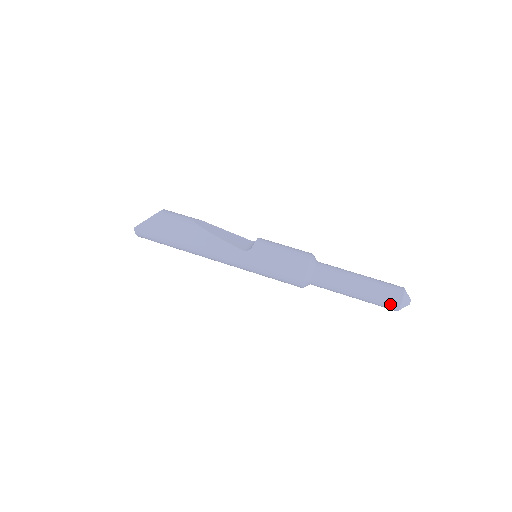
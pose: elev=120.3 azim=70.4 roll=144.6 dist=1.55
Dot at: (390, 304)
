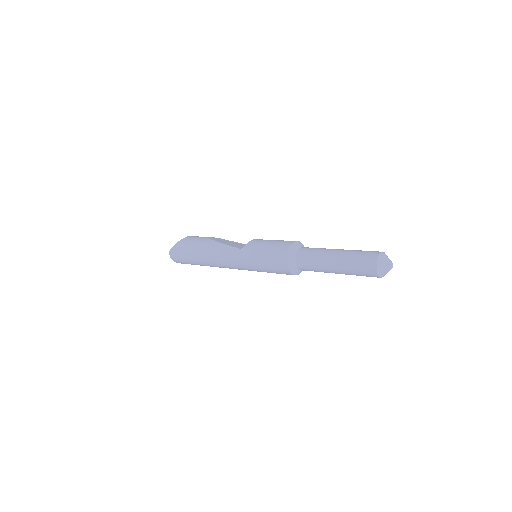
Dot at: (367, 268)
